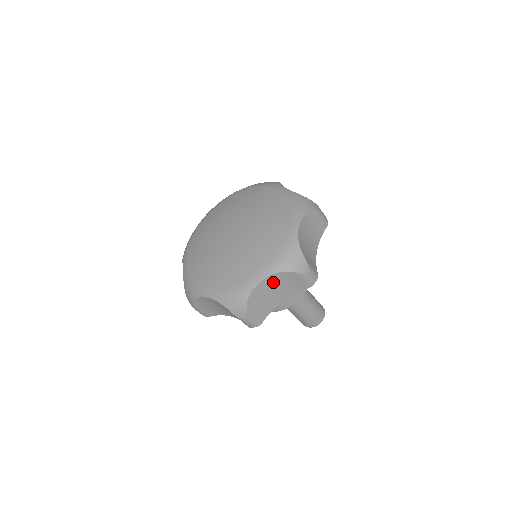
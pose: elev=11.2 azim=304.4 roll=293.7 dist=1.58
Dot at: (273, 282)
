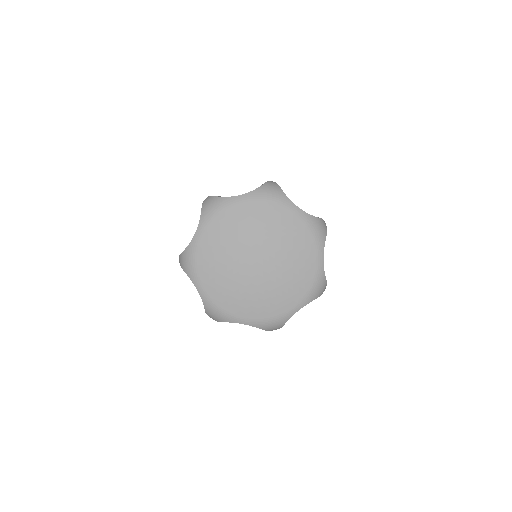
Dot at: occluded
